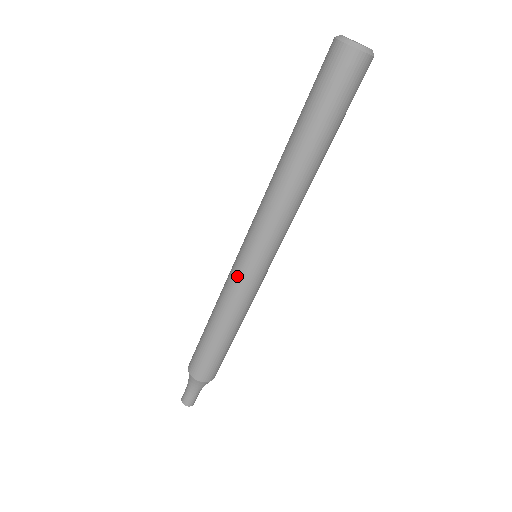
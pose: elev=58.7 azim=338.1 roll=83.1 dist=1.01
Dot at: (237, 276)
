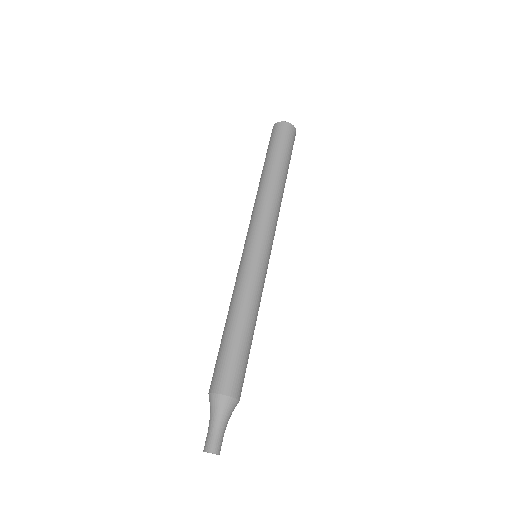
Dot at: (241, 266)
